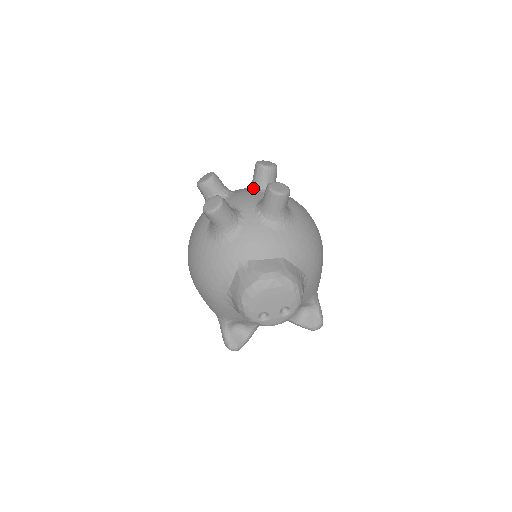
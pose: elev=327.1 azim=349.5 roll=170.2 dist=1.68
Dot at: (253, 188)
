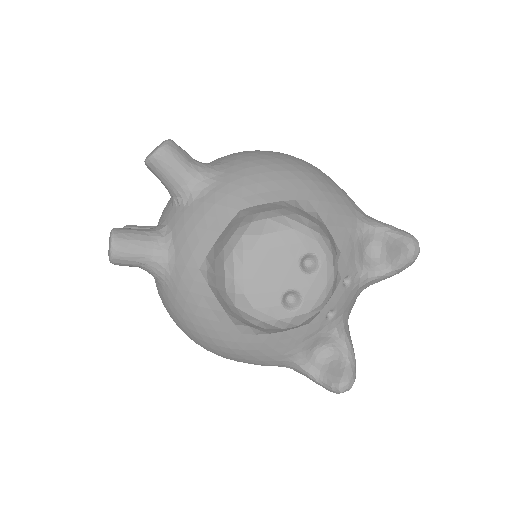
Dot at: occluded
